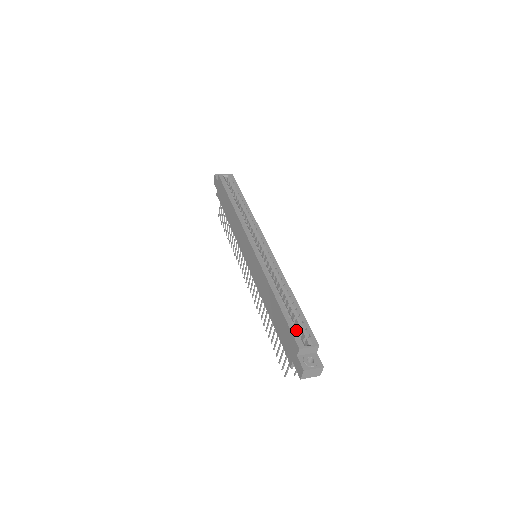
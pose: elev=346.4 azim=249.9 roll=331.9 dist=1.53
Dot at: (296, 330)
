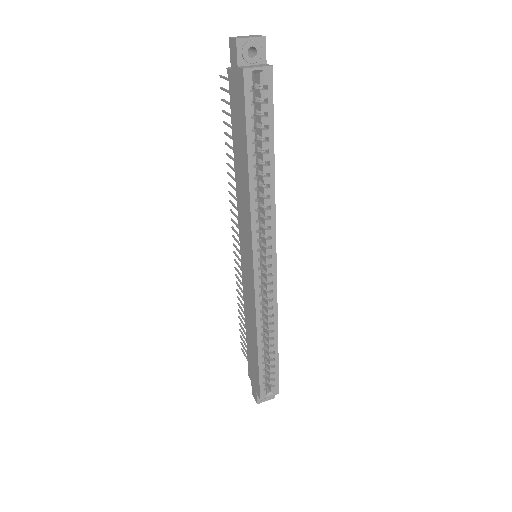
Dot at: (265, 379)
